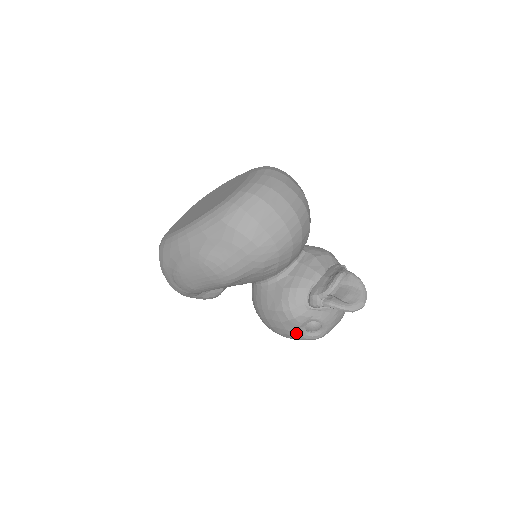
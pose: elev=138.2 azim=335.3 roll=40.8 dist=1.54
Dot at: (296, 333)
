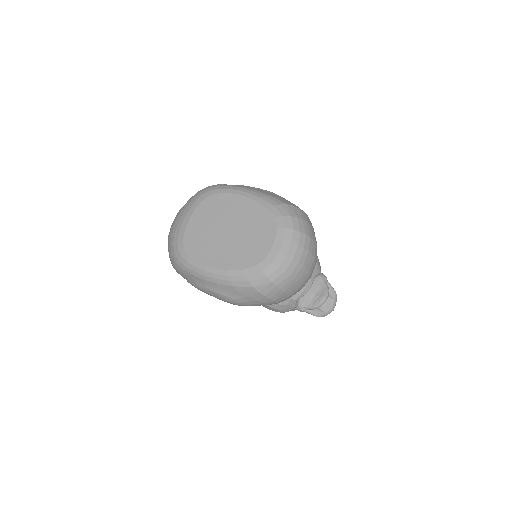
Dot at: occluded
